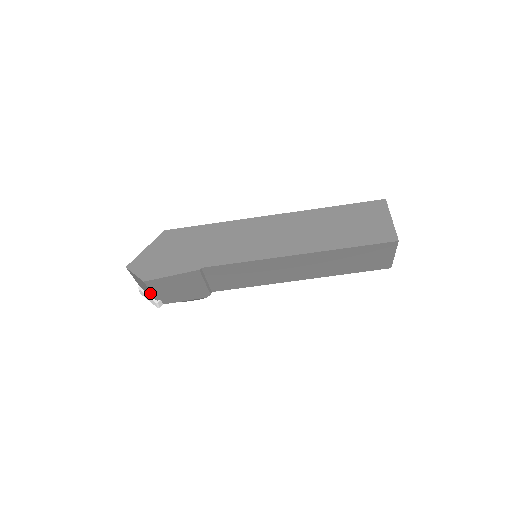
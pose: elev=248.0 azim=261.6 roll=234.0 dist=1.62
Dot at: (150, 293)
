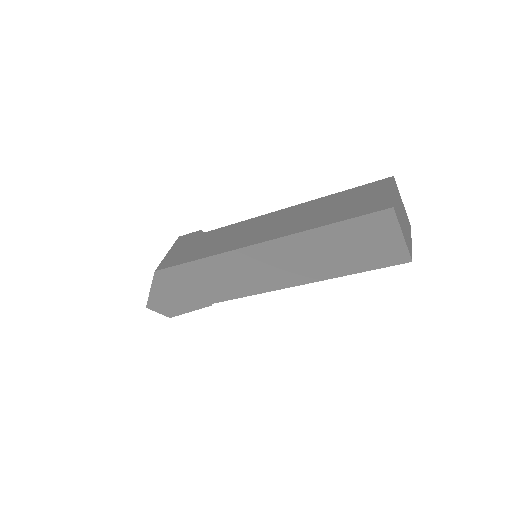
Dot at: occluded
